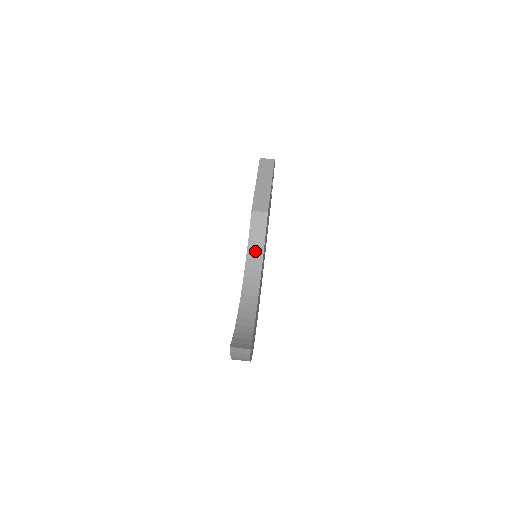
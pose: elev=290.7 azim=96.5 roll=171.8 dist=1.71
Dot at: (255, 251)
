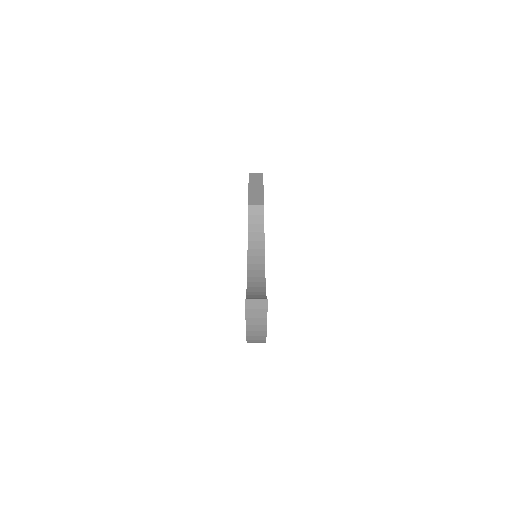
Dot at: (256, 241)
